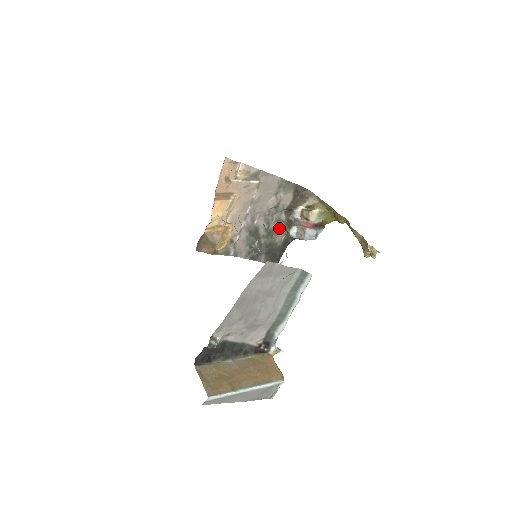
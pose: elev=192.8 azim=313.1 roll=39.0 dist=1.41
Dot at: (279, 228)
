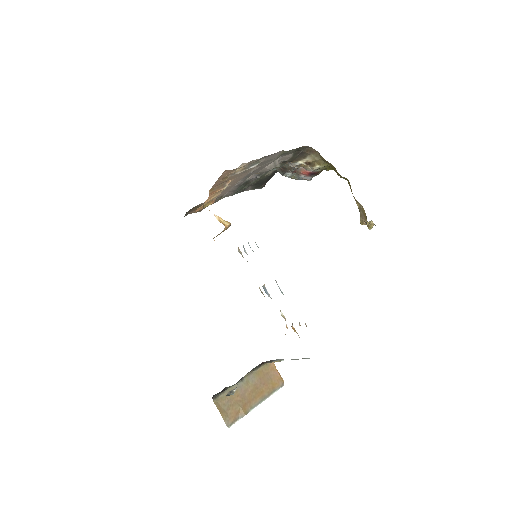
Dot at: occluded
